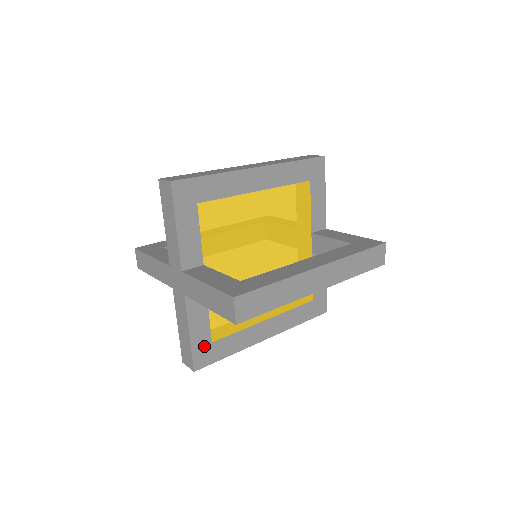
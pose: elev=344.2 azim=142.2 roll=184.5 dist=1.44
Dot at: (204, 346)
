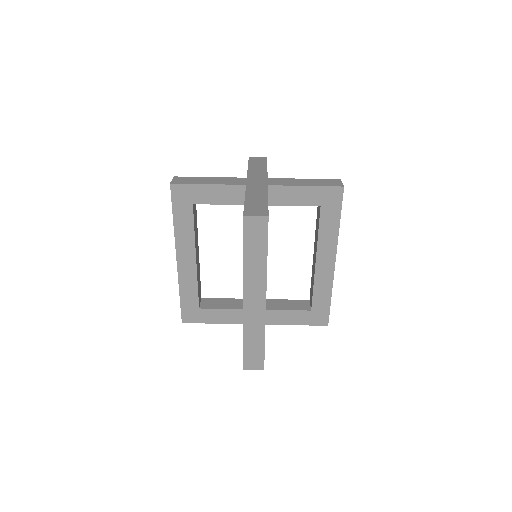
Dot at: occluded
